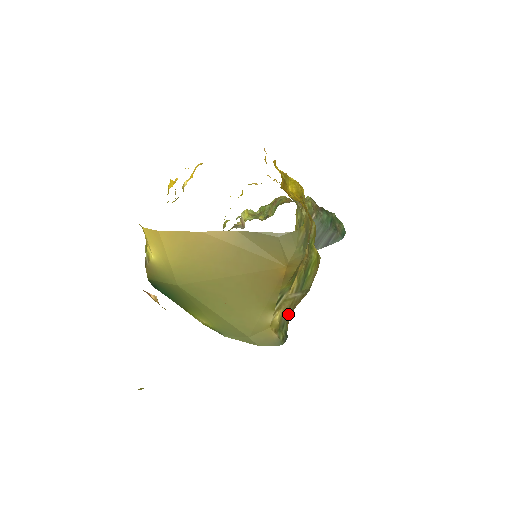
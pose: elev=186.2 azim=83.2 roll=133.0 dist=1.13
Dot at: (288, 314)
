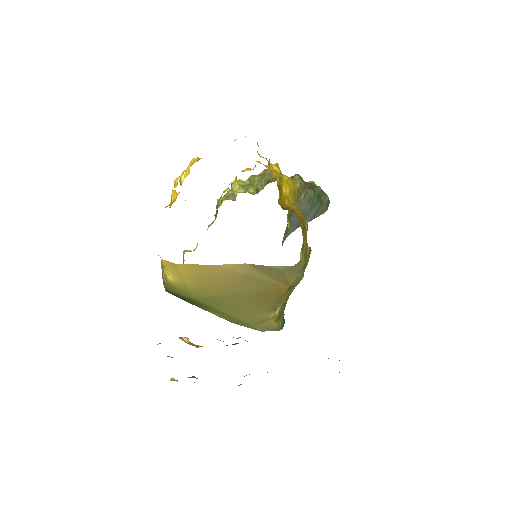
Dot at: (285, 304)
